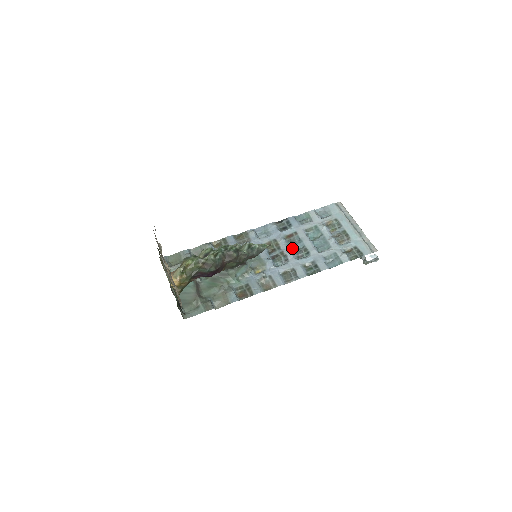
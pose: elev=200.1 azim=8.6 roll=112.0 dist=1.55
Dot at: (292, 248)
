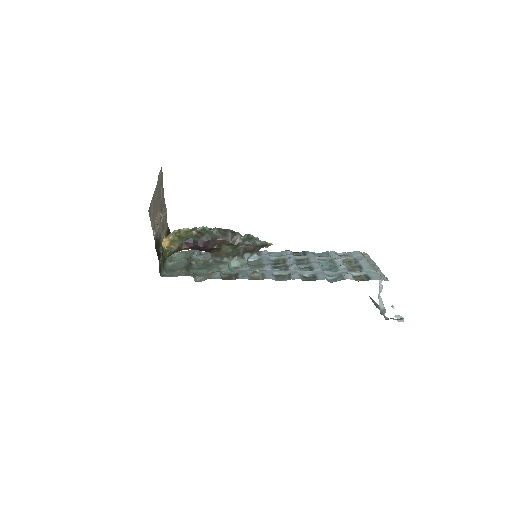
Dot at: (298, 266)
